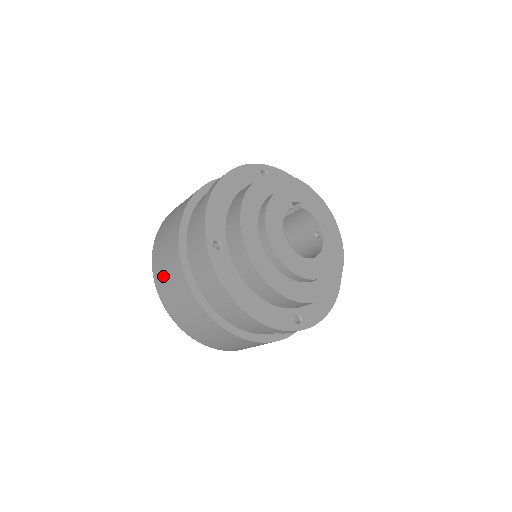
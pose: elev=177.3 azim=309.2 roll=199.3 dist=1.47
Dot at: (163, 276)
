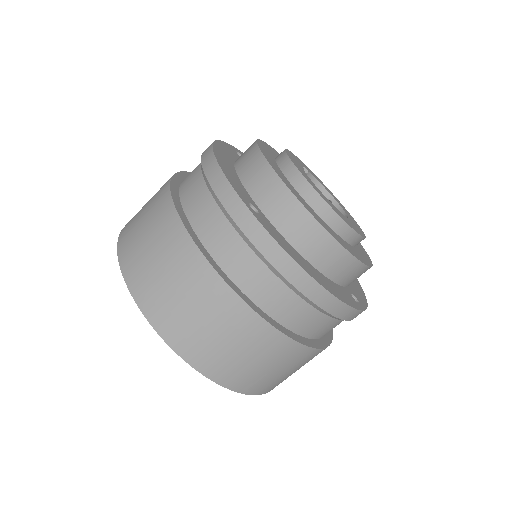
Dot at: (163, 293)
